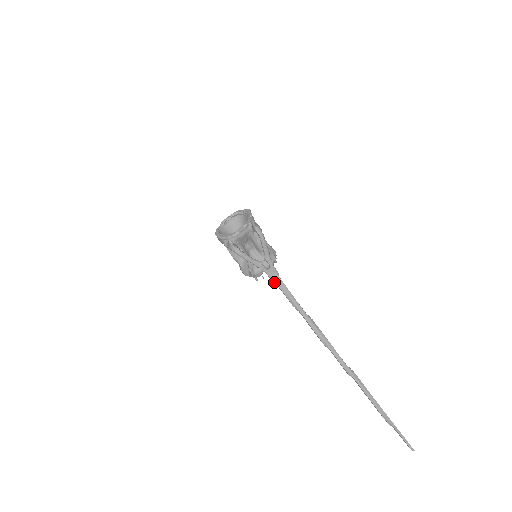
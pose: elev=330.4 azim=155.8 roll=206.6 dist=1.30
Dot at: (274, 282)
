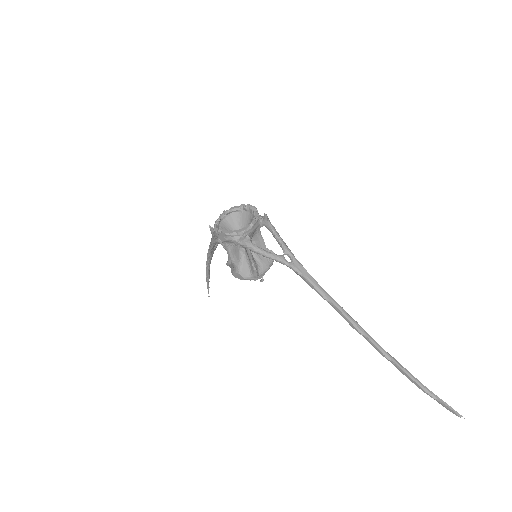
Dot at: (300, 276)
